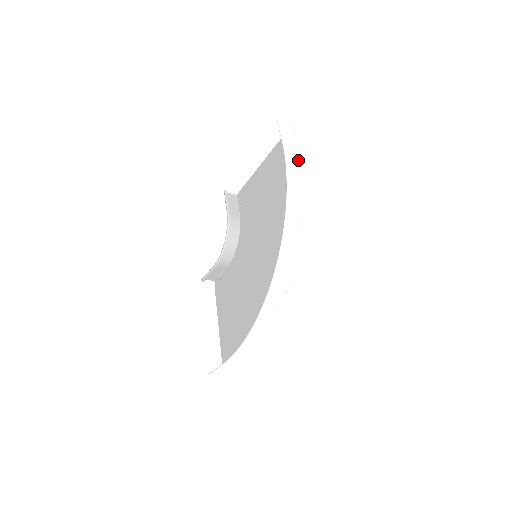
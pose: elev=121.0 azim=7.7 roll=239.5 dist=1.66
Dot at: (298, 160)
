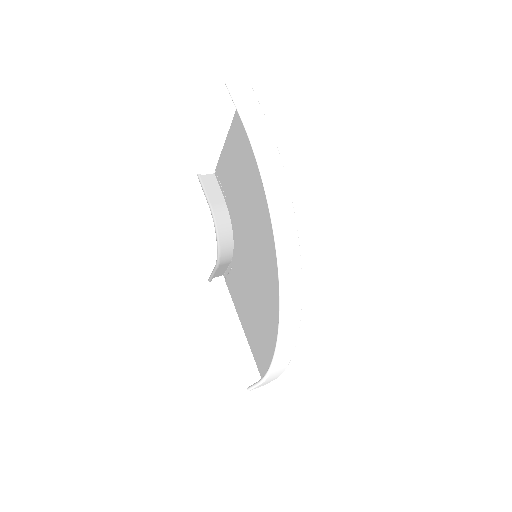
Dot at: (267, 134)
